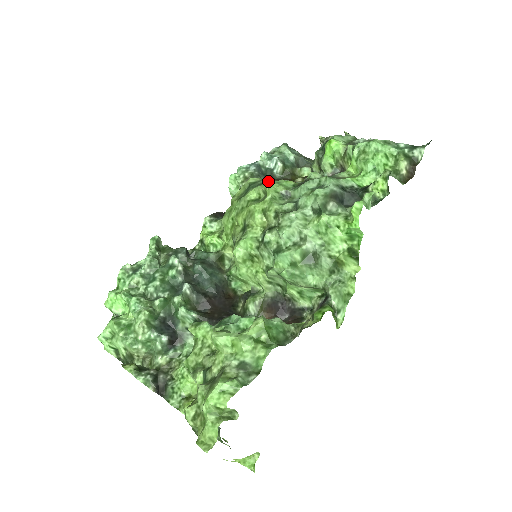
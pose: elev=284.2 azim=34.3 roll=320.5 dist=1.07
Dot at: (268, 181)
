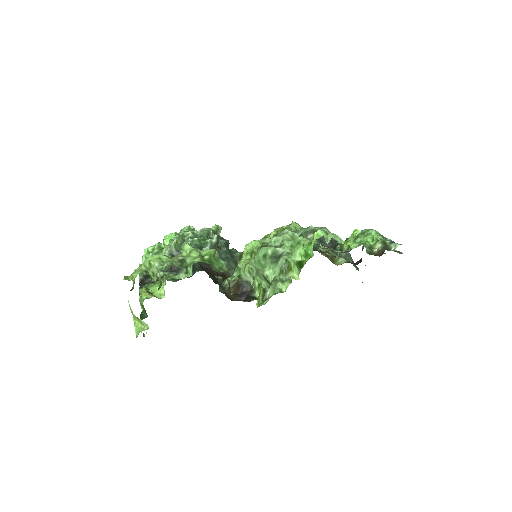
Dot at: (297, 223)
